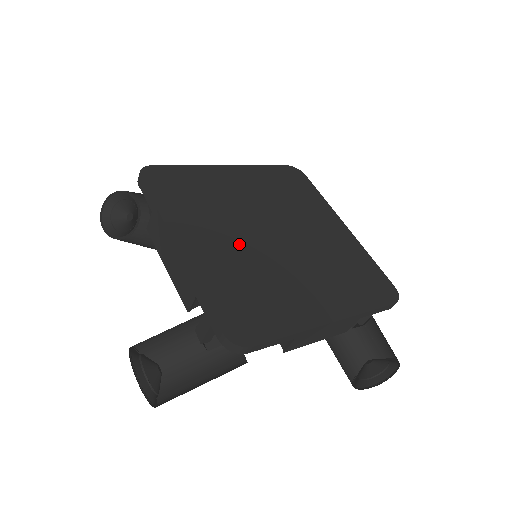
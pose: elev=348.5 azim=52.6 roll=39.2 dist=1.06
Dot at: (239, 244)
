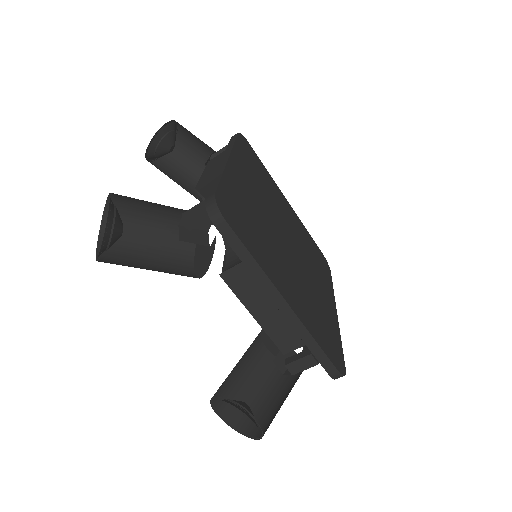
Dot at: (291, 270)
